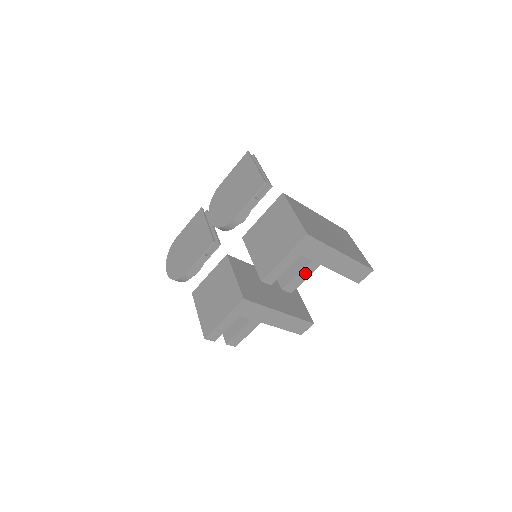
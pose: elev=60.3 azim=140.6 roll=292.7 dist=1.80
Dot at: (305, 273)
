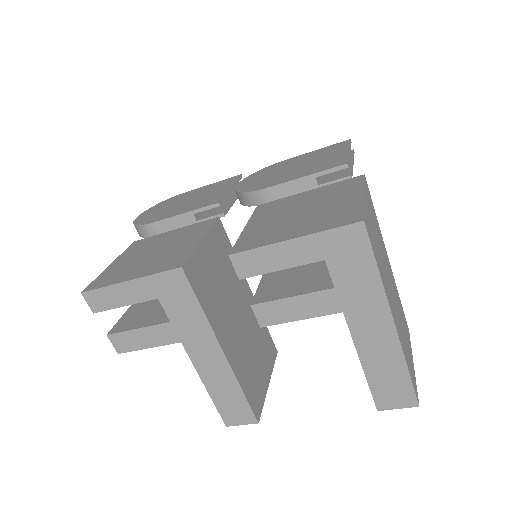
Dot at: (307, 305)
